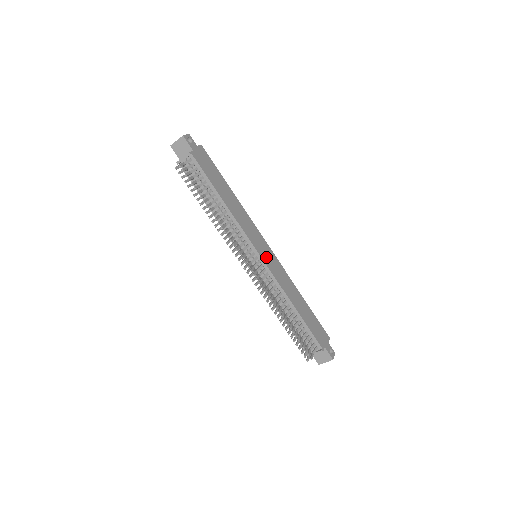
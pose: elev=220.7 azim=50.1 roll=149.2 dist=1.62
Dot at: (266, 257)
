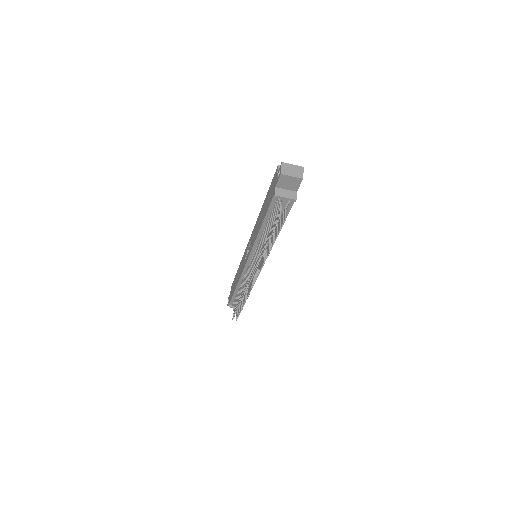
Dot at: occluded
